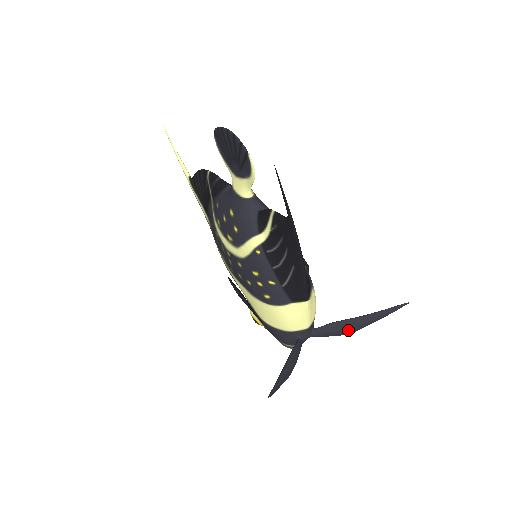
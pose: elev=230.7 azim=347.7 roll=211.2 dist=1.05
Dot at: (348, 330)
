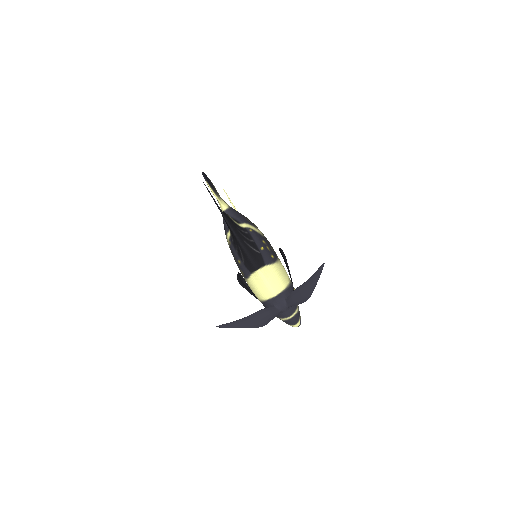
Dot at: (303, 296)
